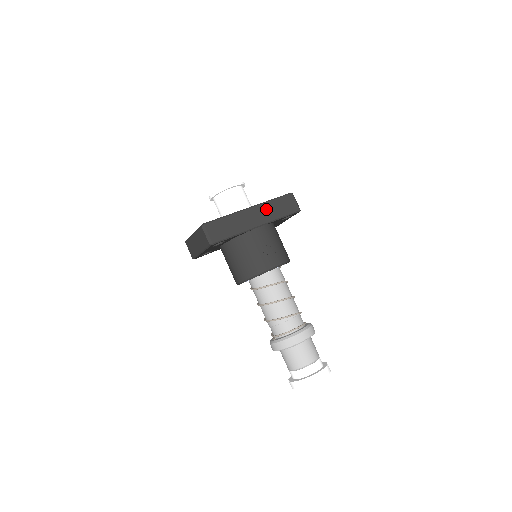
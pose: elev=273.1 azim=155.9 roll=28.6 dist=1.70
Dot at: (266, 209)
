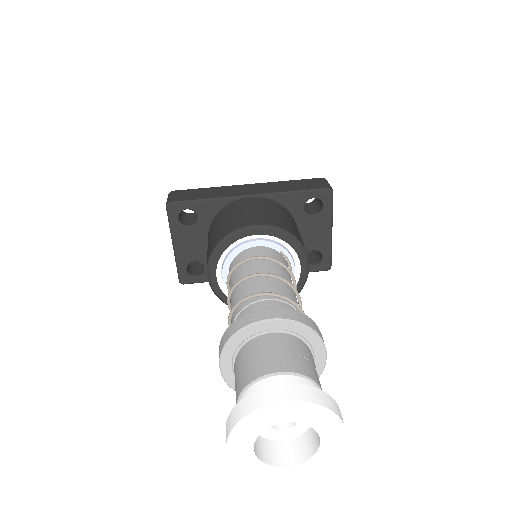
Dot at: (272, 186)
